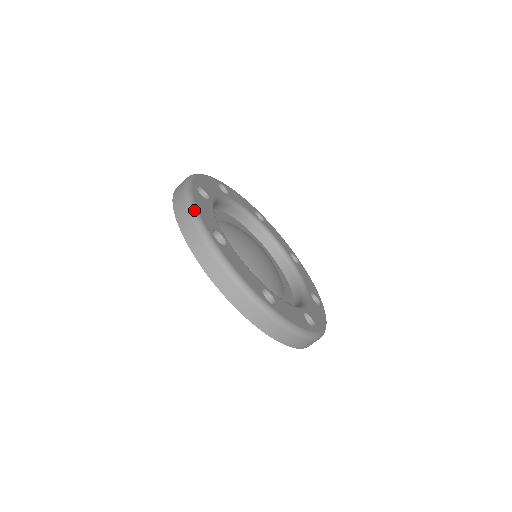
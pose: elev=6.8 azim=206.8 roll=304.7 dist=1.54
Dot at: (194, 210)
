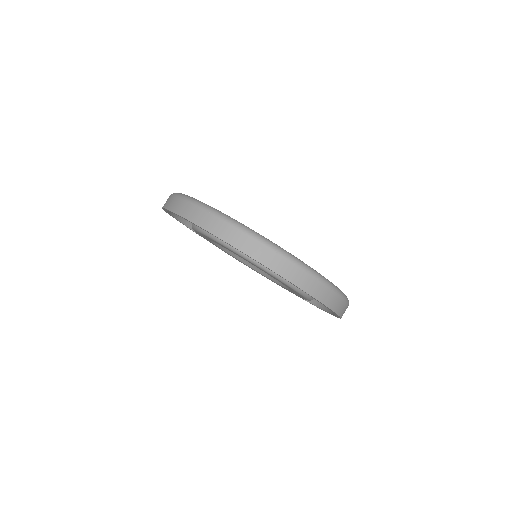
Dot at: (198, 201)
